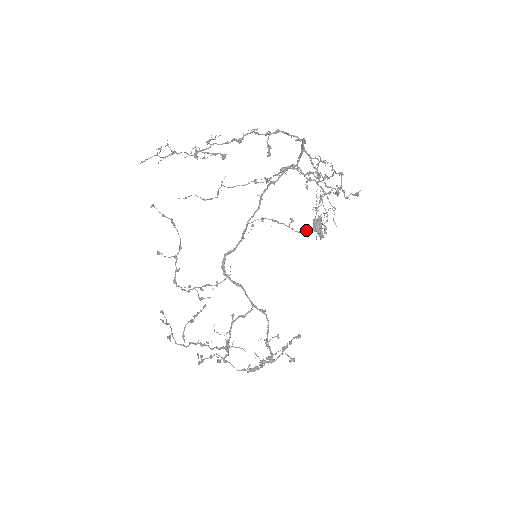
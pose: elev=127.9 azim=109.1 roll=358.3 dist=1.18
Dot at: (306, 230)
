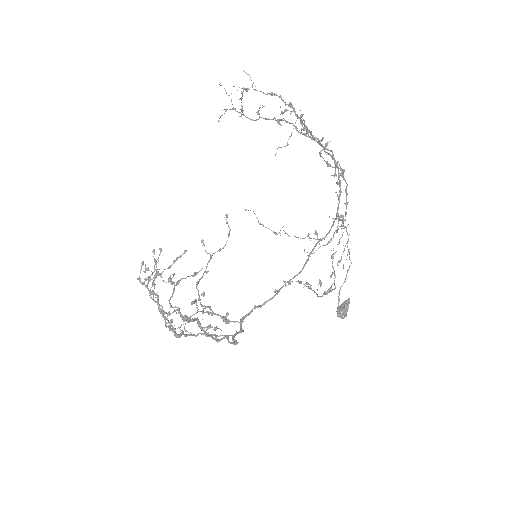
Dot at: (325, 291)
